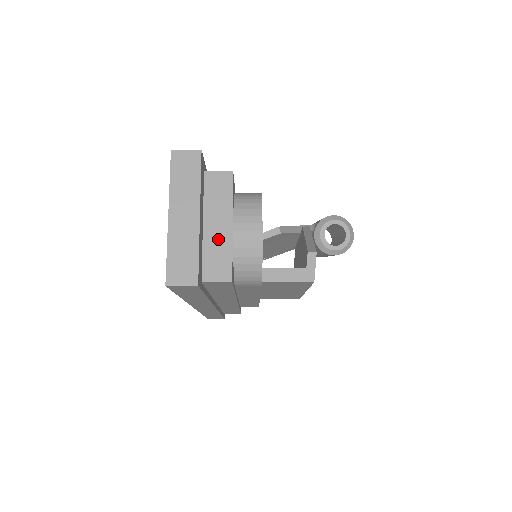
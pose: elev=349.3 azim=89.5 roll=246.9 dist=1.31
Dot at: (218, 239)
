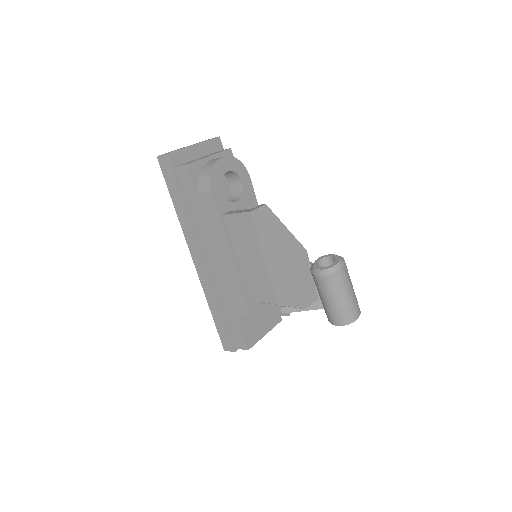
Dot at: occluded
